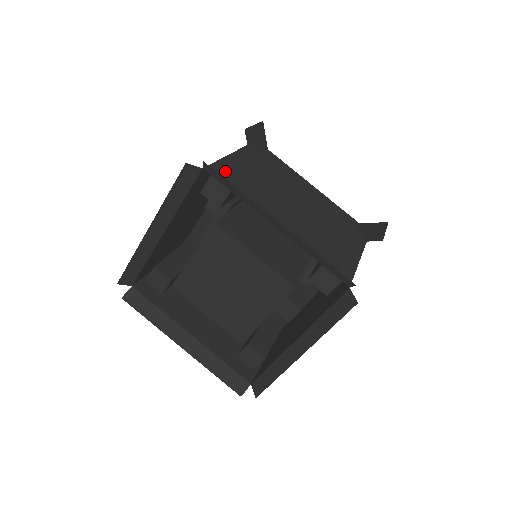
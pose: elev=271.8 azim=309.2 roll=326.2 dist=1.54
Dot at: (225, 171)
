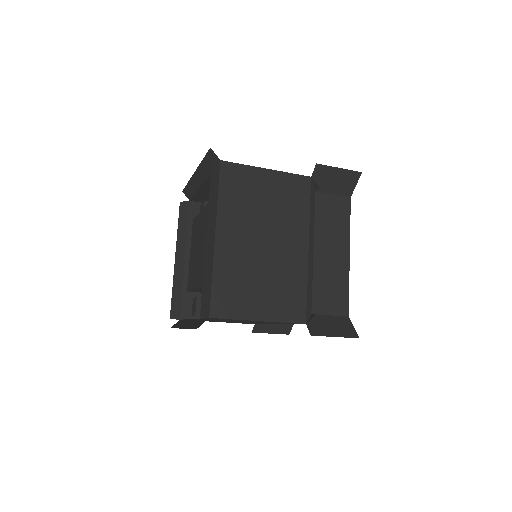
Dot at: (241, 175)
